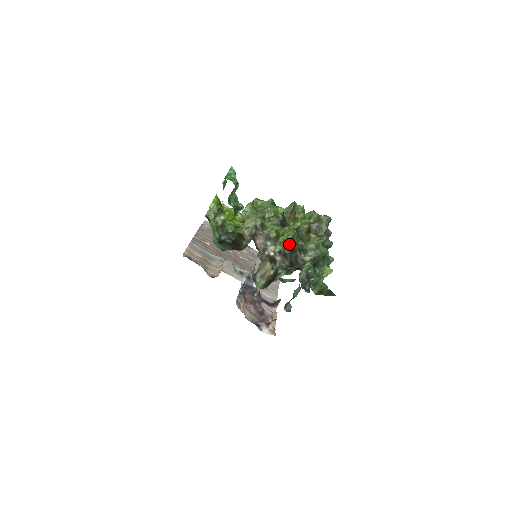
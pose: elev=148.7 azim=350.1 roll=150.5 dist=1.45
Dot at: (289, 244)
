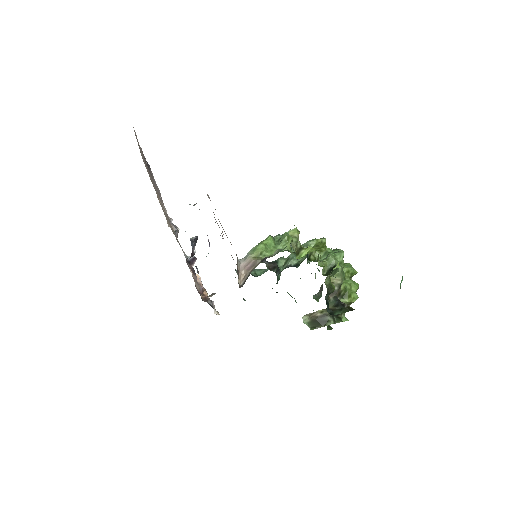
Dot at: (350, 304)
